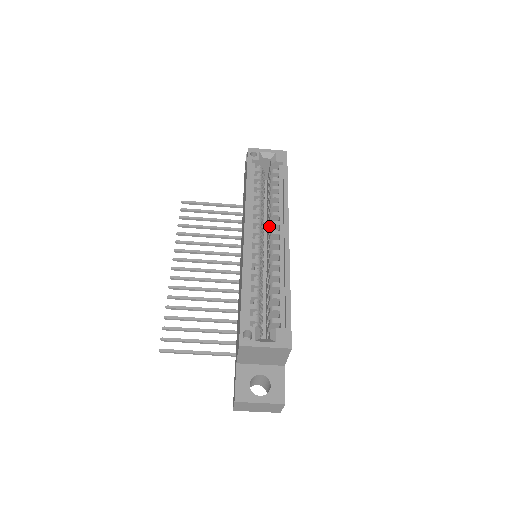
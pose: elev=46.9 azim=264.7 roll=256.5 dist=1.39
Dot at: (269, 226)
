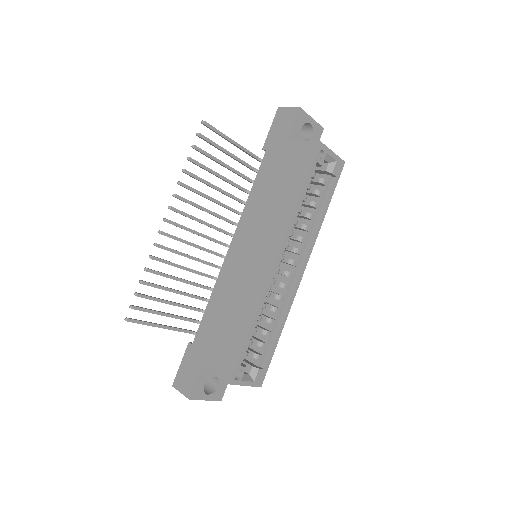
Dot at: (289, 246)
